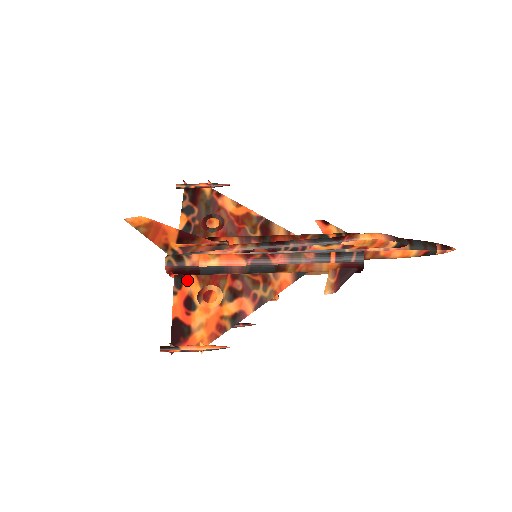
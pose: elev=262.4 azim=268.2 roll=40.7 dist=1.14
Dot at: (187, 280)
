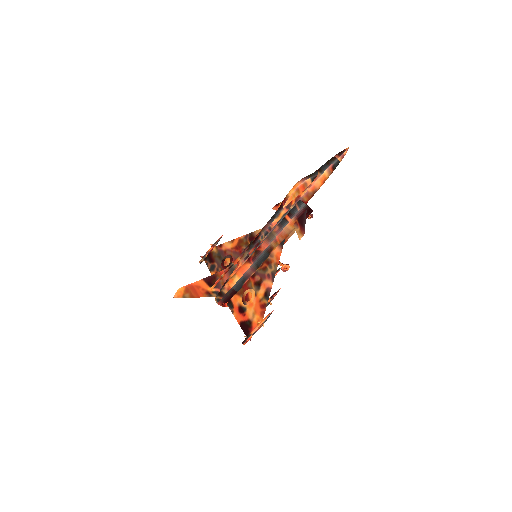
Dot at: (233, 300)
